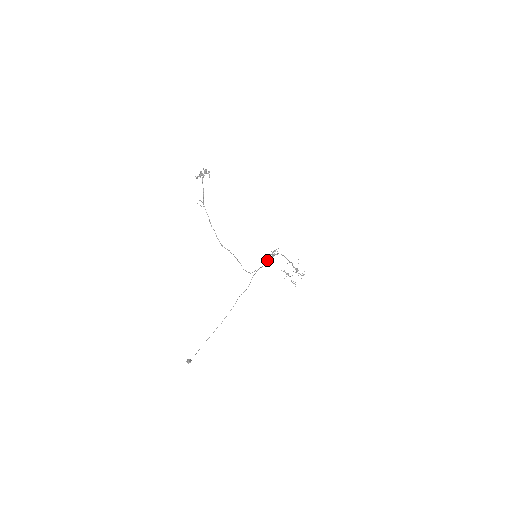
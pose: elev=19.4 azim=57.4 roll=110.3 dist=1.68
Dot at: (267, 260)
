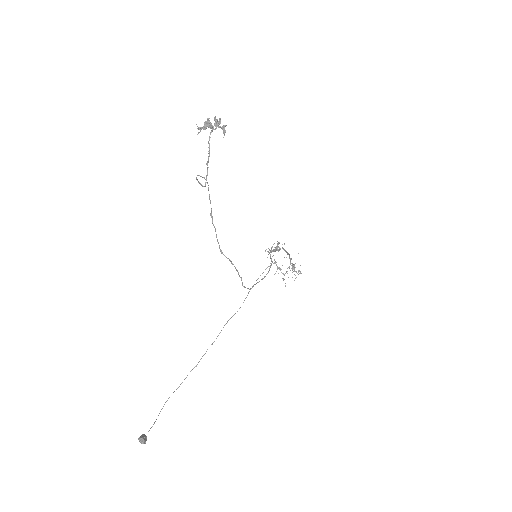
Dot at: (271, 265)
